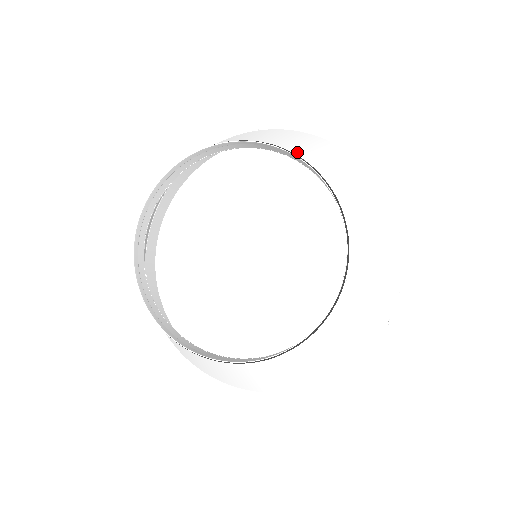
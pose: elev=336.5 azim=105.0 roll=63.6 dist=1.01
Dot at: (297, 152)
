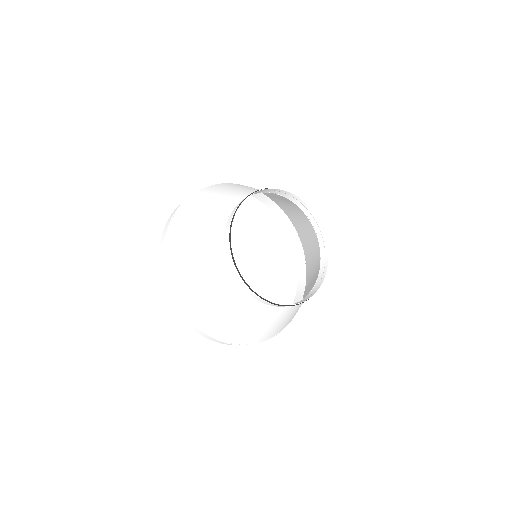
Dot at: (278, 195)
